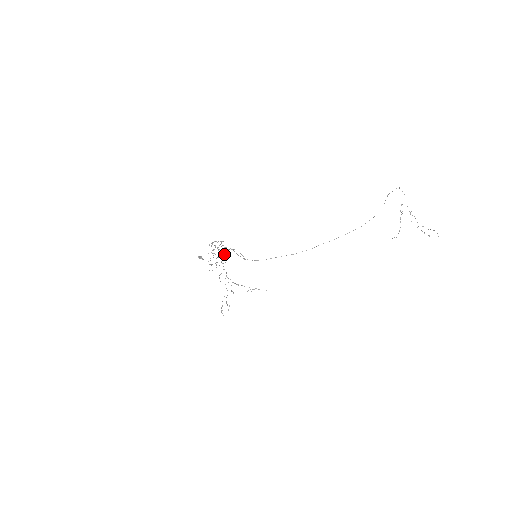
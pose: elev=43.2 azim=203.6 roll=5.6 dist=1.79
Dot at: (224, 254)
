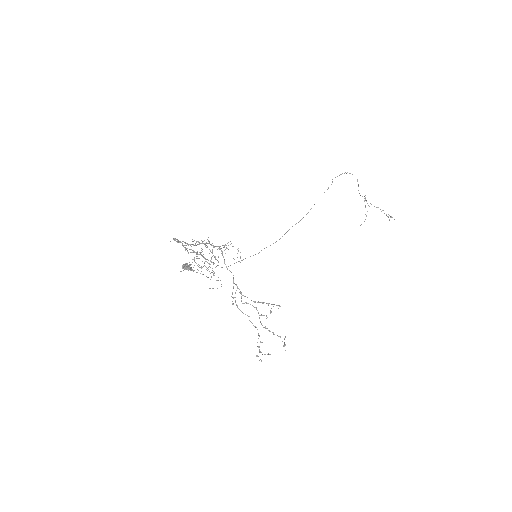
Dot at: (205, 259)
